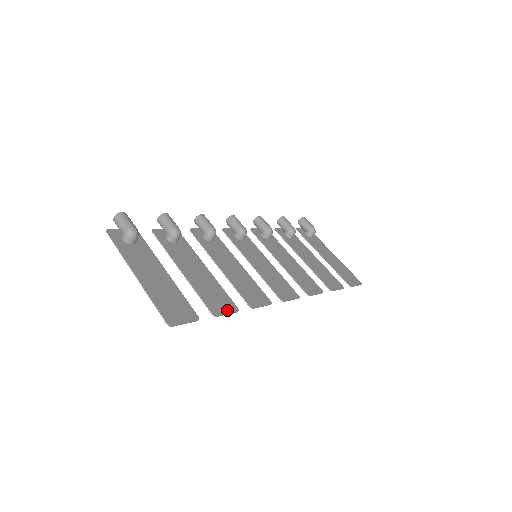
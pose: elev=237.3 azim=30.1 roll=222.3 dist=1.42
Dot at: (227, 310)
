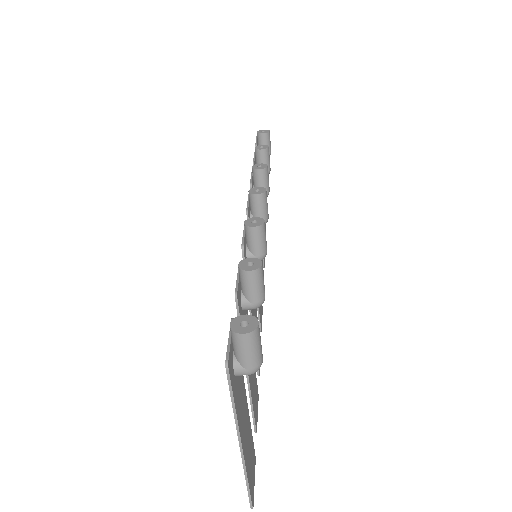
Dot at: occluded
